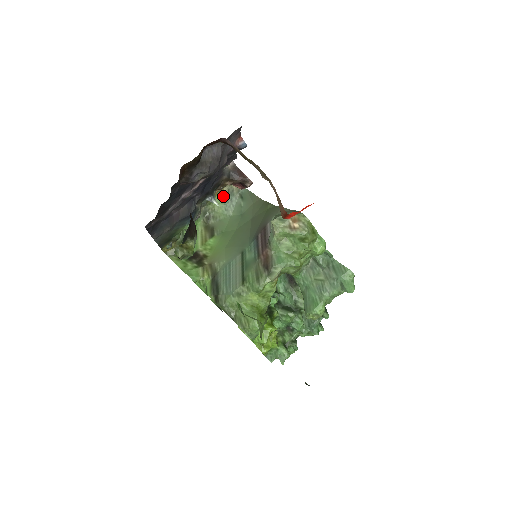
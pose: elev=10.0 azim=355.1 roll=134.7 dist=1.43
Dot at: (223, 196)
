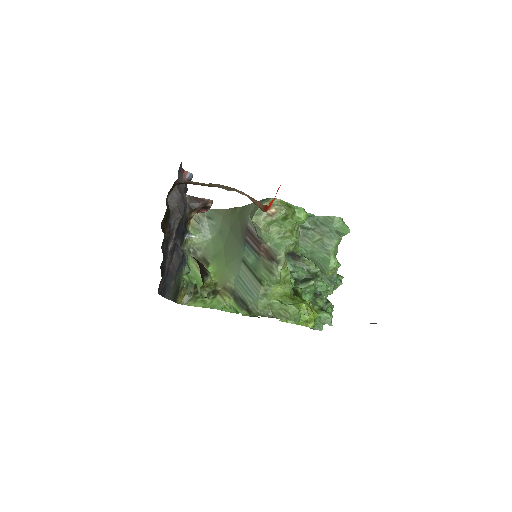
Dot at: (194, 227)
